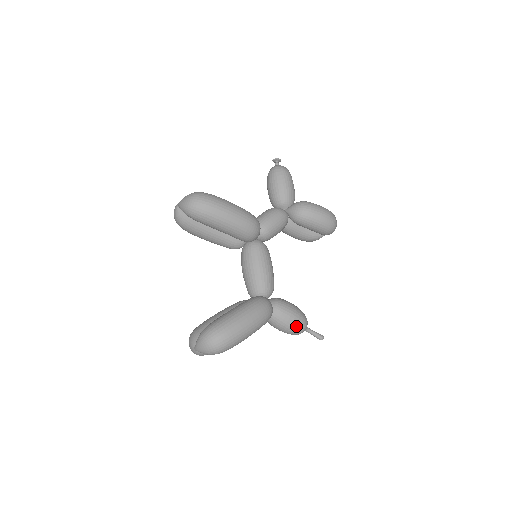
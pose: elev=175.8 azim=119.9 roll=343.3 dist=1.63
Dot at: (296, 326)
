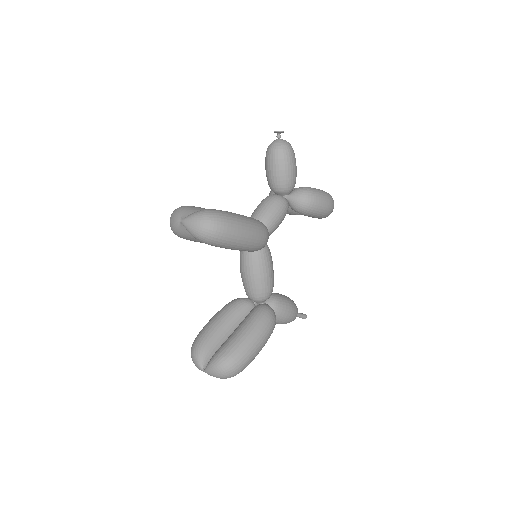
Dot at: (290, 320)
